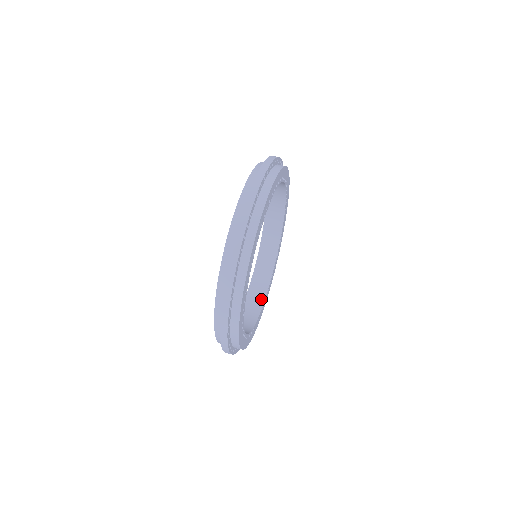
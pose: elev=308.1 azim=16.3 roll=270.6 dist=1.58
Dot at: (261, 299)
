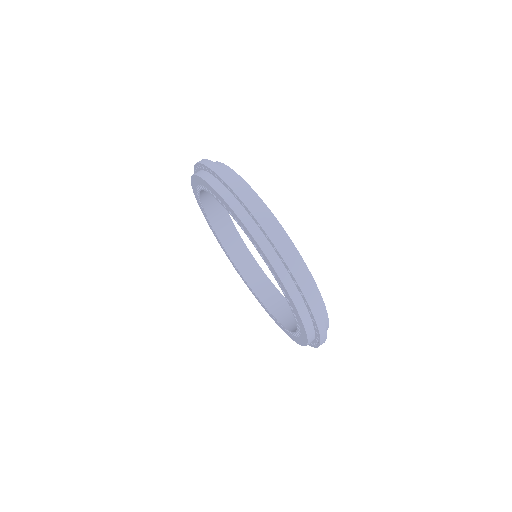
Dot at: occluded
